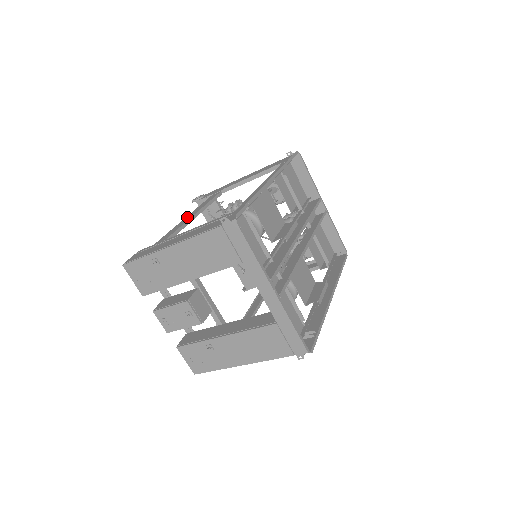
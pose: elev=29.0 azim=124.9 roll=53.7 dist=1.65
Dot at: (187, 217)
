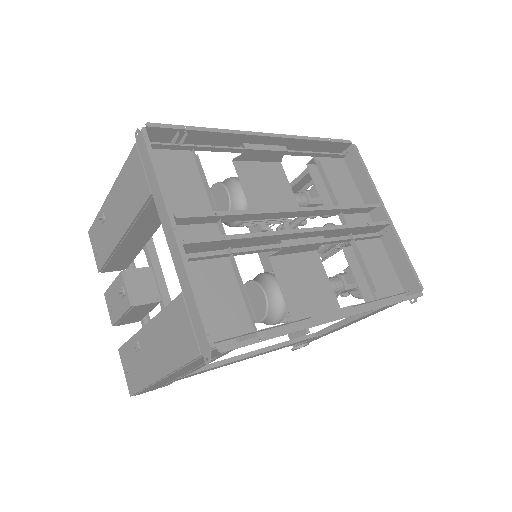
Dot at: occluded
